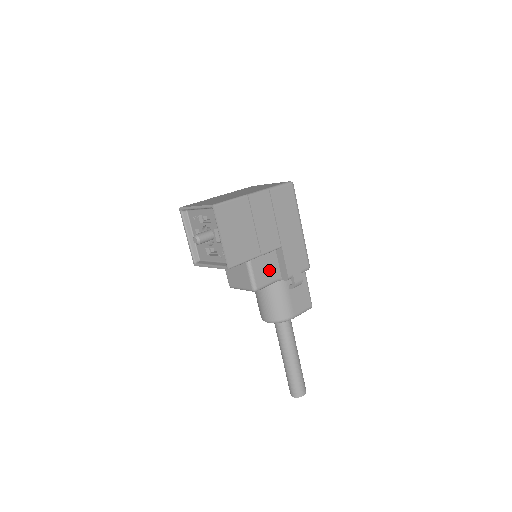
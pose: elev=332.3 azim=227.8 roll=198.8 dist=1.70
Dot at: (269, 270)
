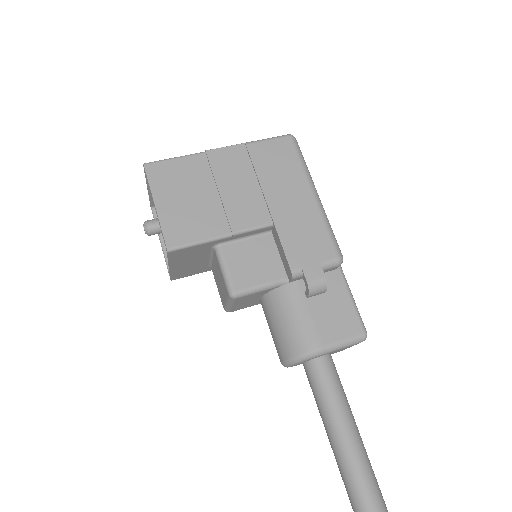
Dot at: (260, 264)
